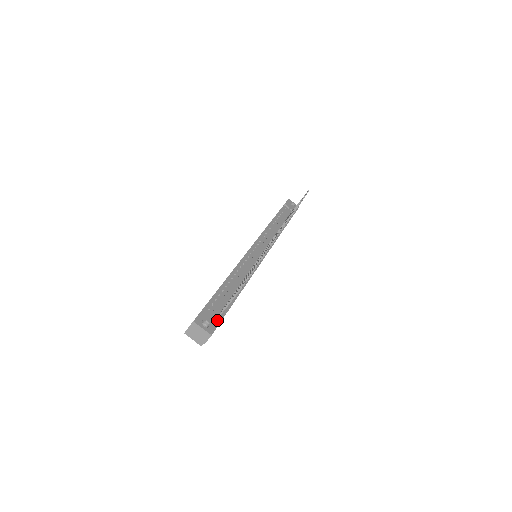
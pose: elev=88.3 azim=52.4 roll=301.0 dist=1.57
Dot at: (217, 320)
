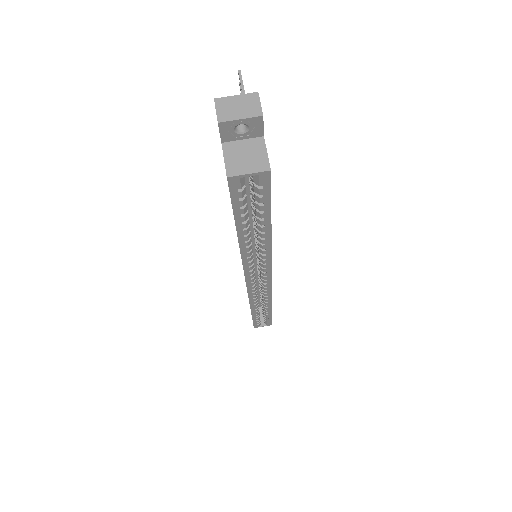
Dot at: occluded
